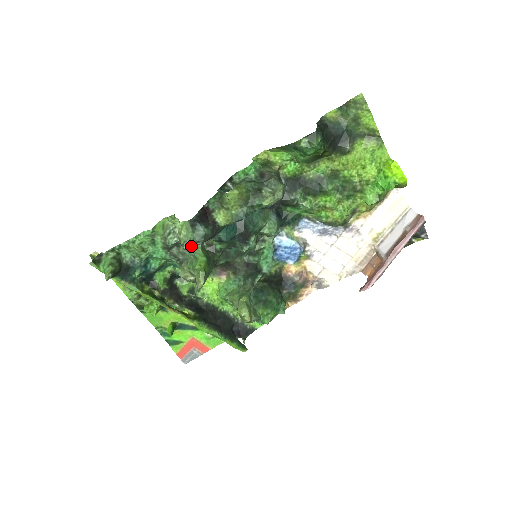
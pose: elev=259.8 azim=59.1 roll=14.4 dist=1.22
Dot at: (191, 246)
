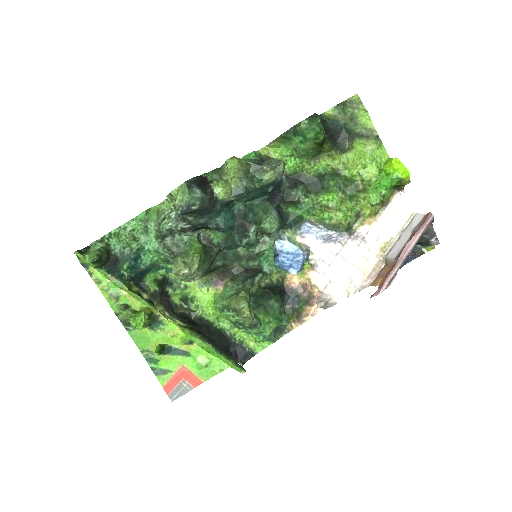
Dot at: (186, 210)
